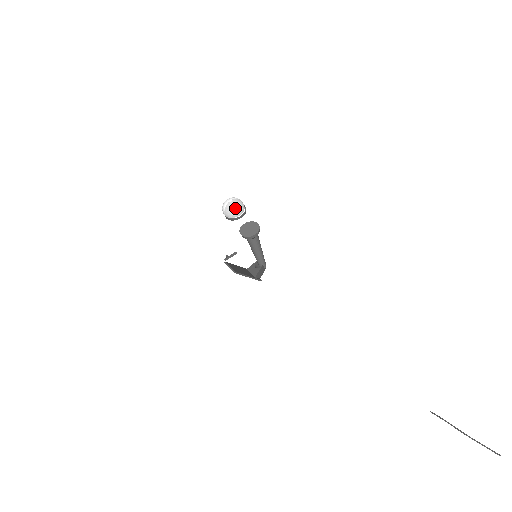
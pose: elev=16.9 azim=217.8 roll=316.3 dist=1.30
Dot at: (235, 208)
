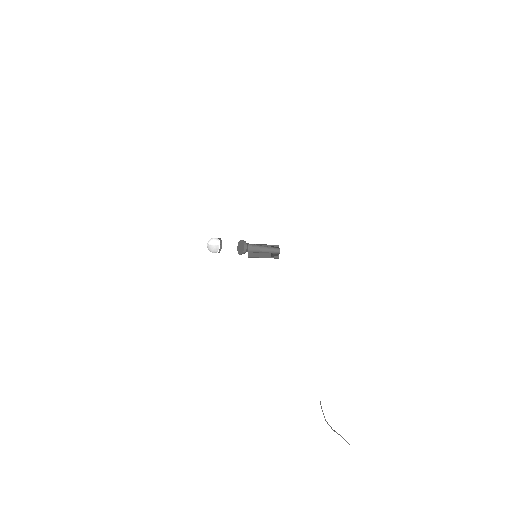
Dot at: (210, 251)
